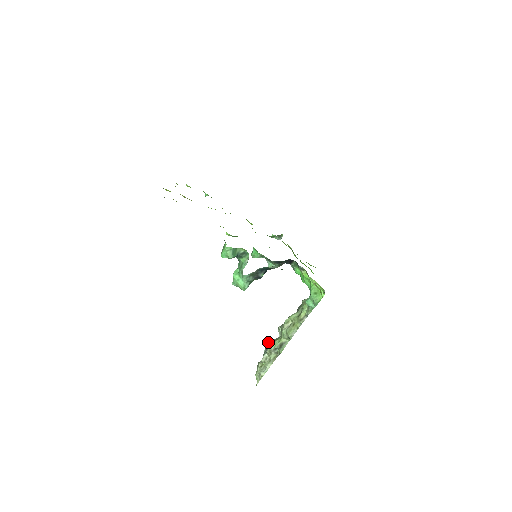
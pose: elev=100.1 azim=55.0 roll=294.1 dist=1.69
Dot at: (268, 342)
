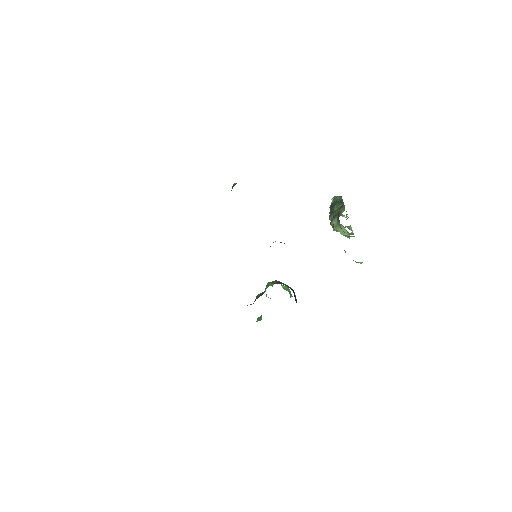
Dot at: occluded
